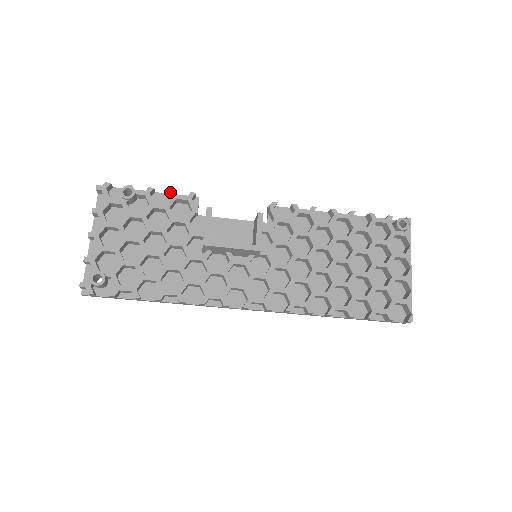
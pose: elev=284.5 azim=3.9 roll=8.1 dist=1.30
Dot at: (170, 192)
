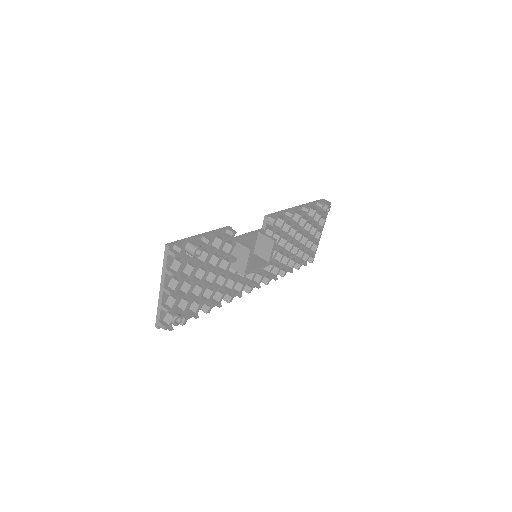
Dot at: (222, 238)
